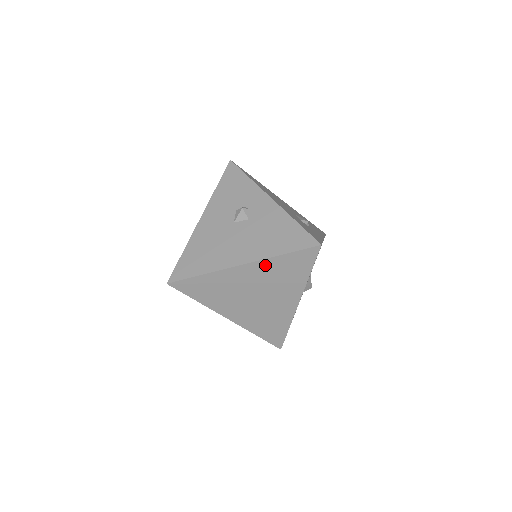
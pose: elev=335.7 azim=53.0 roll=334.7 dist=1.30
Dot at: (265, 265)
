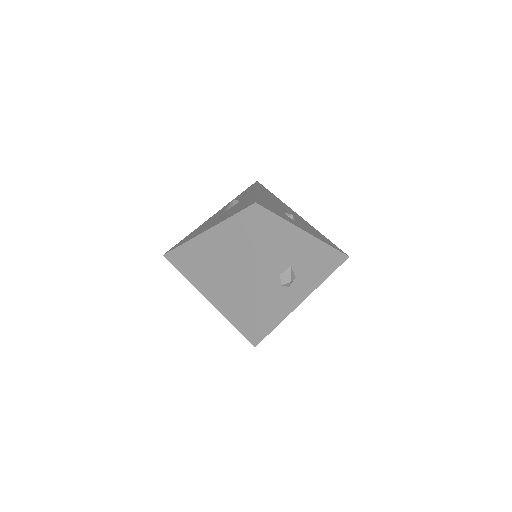
Dot at: (220, 231)
